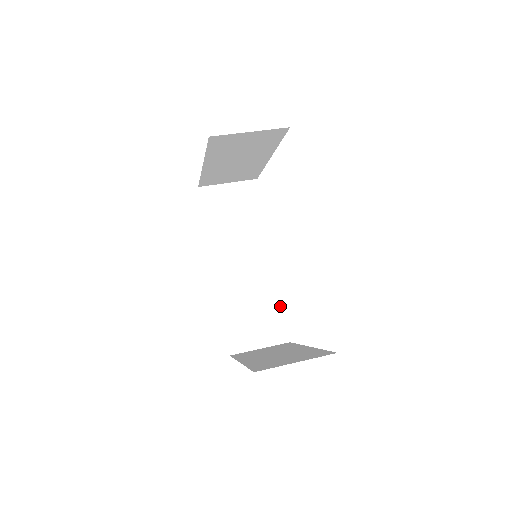
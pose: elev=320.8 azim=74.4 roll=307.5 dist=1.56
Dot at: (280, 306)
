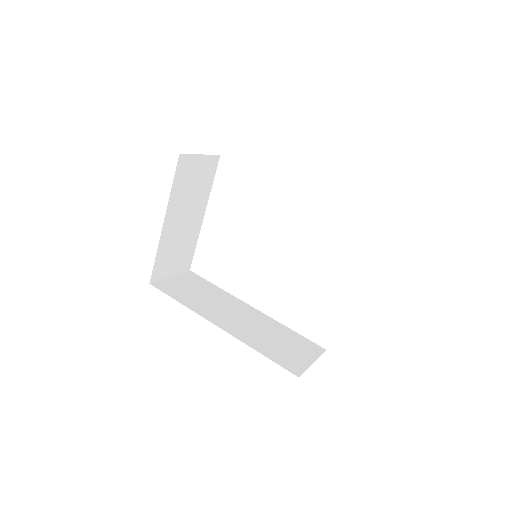
Dot at: (292, 331)
